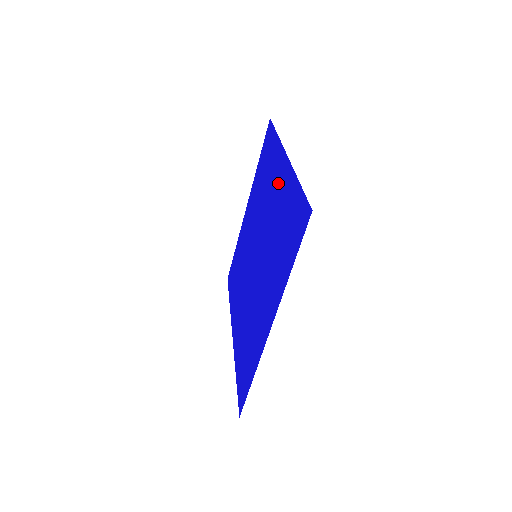
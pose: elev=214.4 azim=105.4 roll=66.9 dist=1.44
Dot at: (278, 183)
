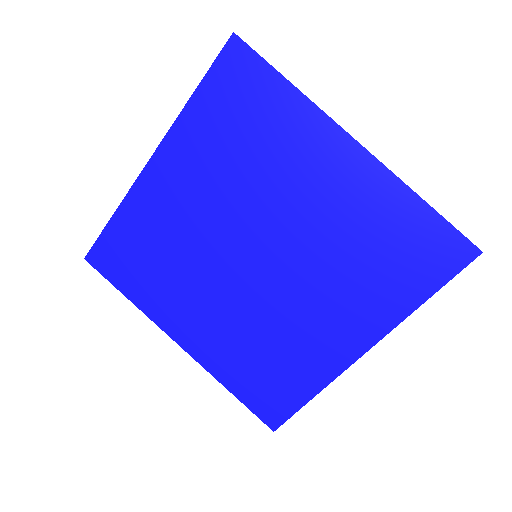
Dot at: (333, 176)
